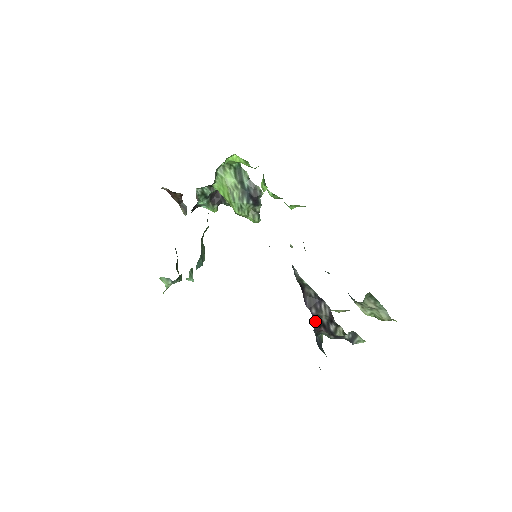
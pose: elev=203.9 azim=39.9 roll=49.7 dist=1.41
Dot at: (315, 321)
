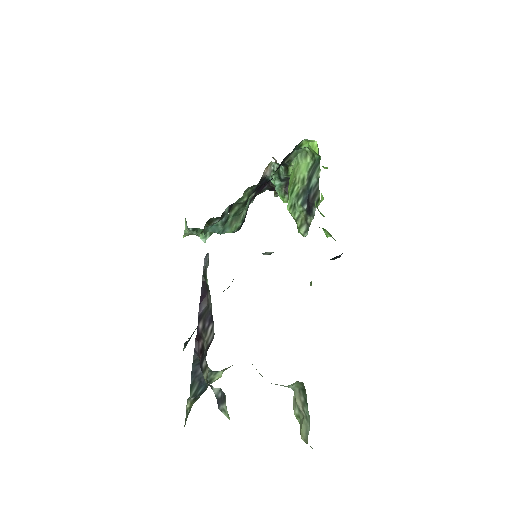
Dot at: (200, 341)
